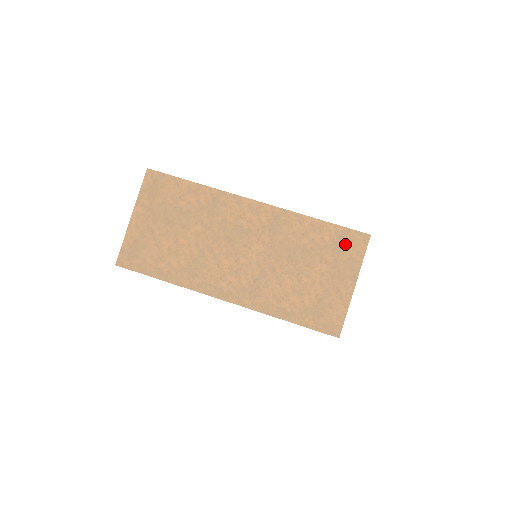
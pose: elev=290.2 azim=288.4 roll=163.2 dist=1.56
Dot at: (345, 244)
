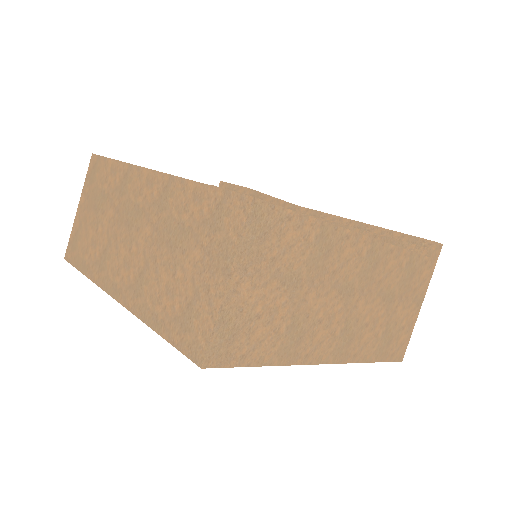
Dot at: (223, 216)
